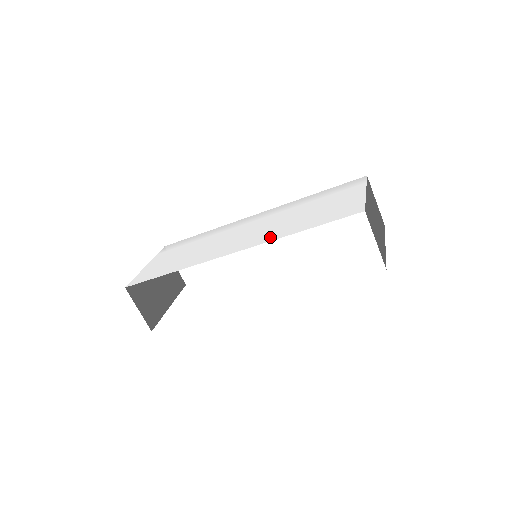
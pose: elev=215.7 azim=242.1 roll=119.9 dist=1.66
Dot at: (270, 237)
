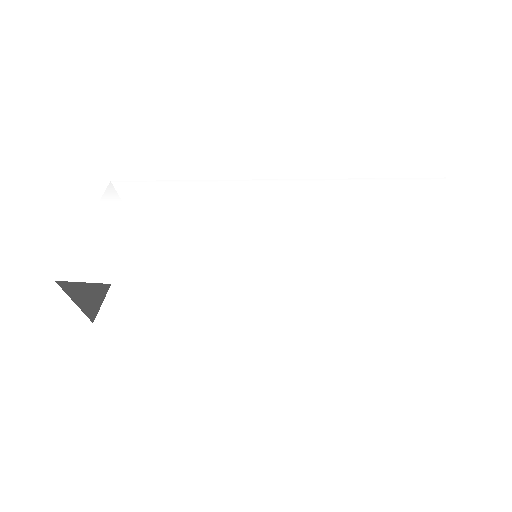
Dot at: (297, 280)
